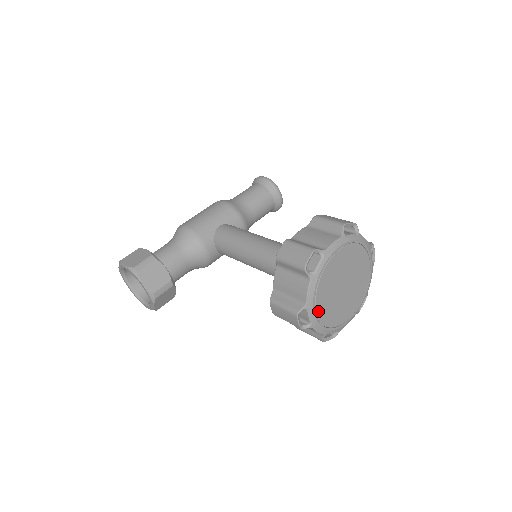
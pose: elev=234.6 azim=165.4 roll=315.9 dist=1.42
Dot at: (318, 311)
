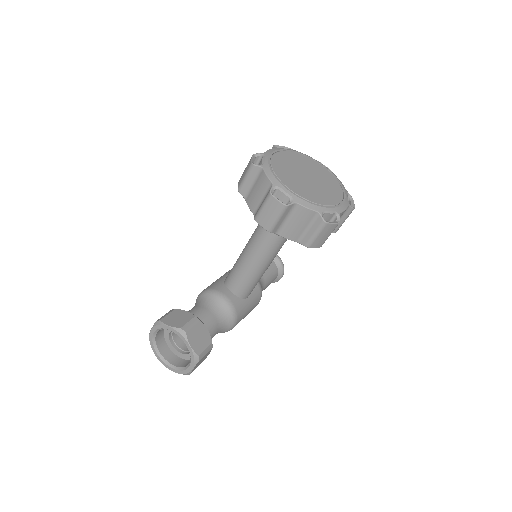
Dot at: (290, 188)
